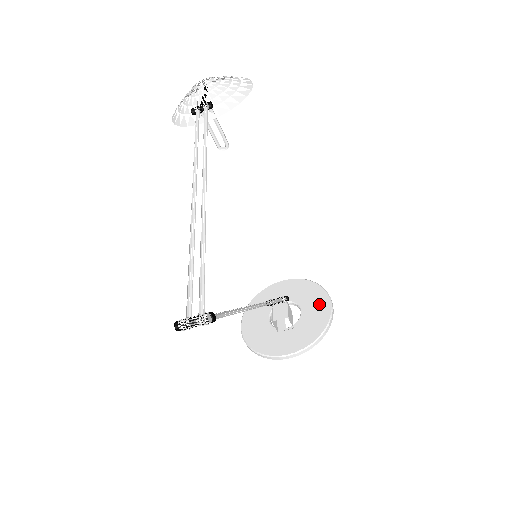
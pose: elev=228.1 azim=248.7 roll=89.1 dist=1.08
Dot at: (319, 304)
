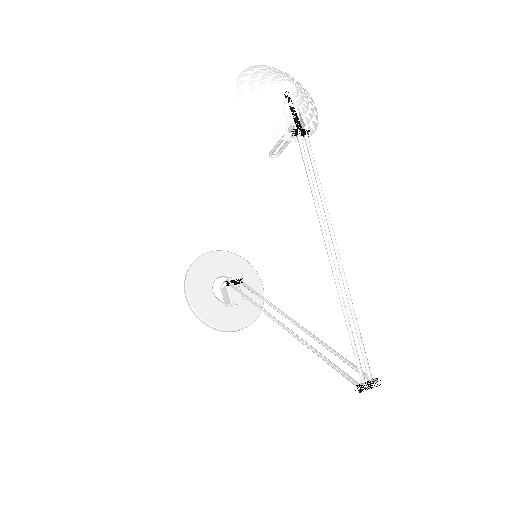
Dot at: (253, 283)
